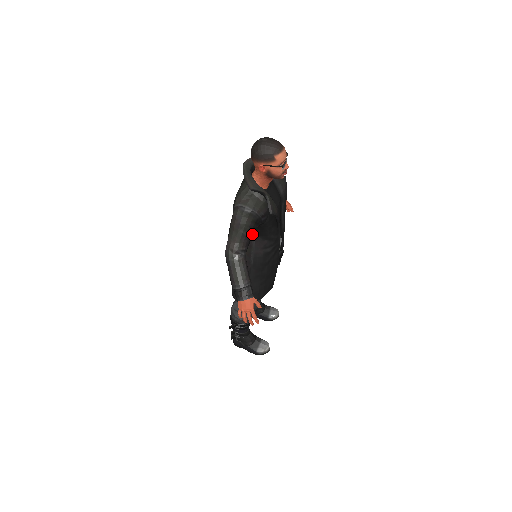
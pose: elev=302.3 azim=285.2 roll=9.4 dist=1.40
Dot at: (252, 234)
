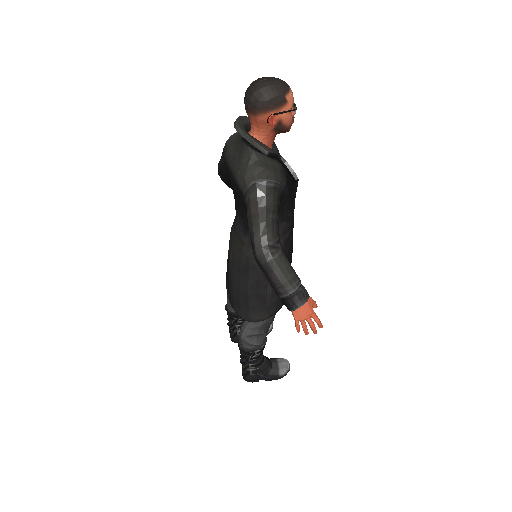
Dot at: (278, 216)
